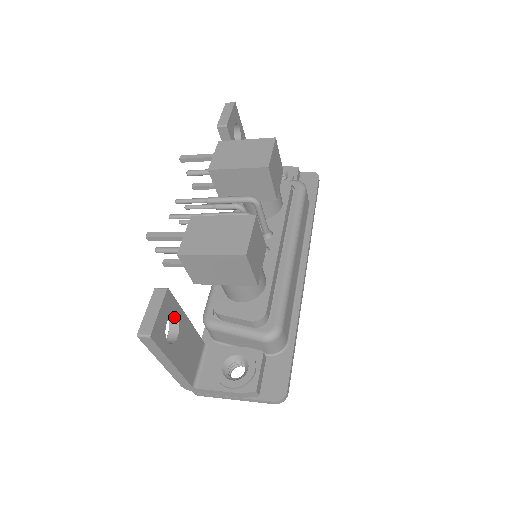
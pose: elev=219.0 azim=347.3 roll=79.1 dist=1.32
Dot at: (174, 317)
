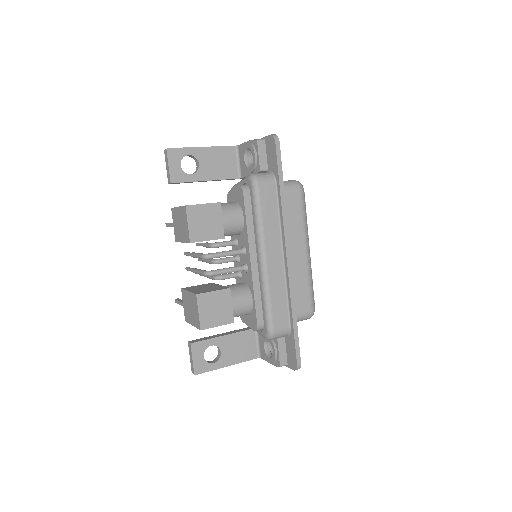
Dot at: (212, 345)
